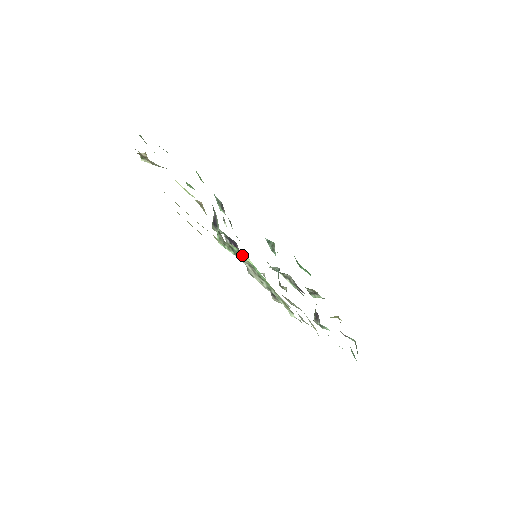
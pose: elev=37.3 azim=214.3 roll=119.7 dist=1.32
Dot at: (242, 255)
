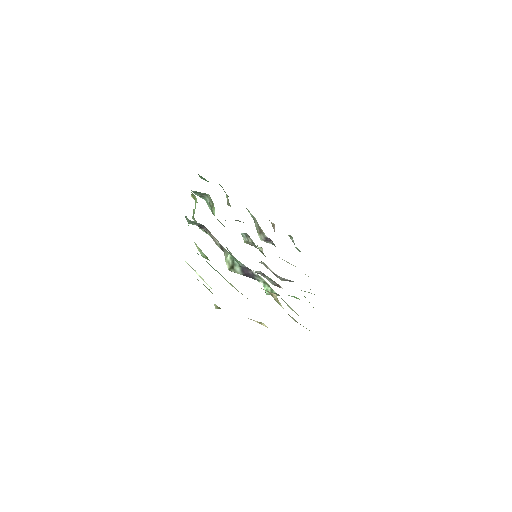
Dot at: occluded
